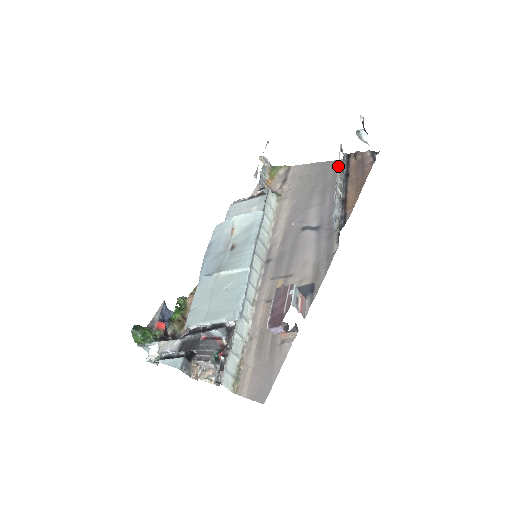
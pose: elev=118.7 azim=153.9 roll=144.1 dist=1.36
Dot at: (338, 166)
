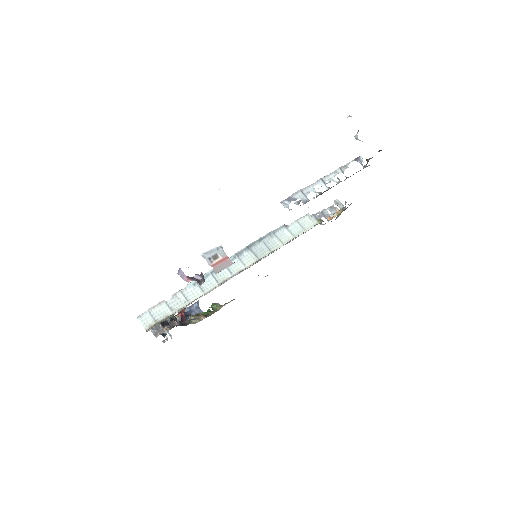
Dot at: (337, 169)
